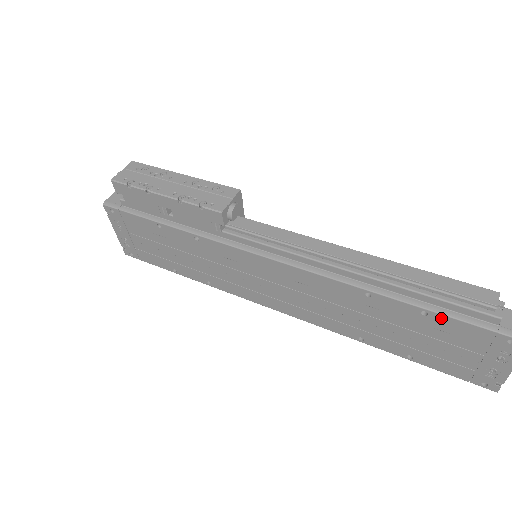
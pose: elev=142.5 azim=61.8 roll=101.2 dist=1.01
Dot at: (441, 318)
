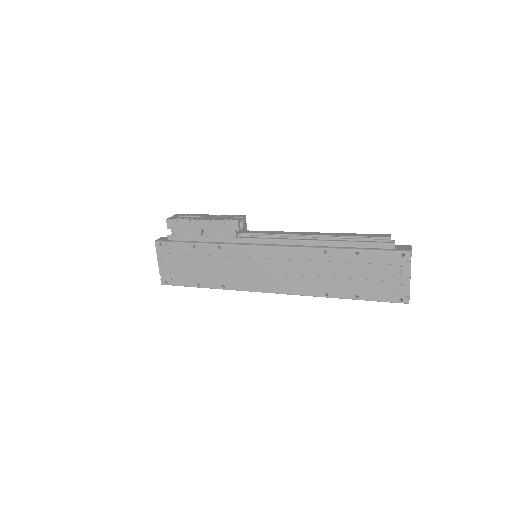
Dot at: (366, 253)
